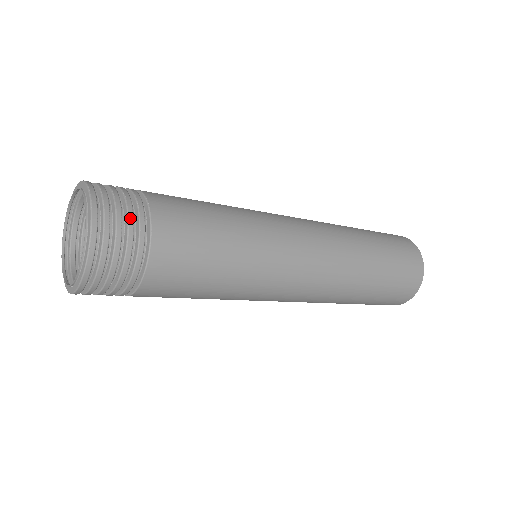
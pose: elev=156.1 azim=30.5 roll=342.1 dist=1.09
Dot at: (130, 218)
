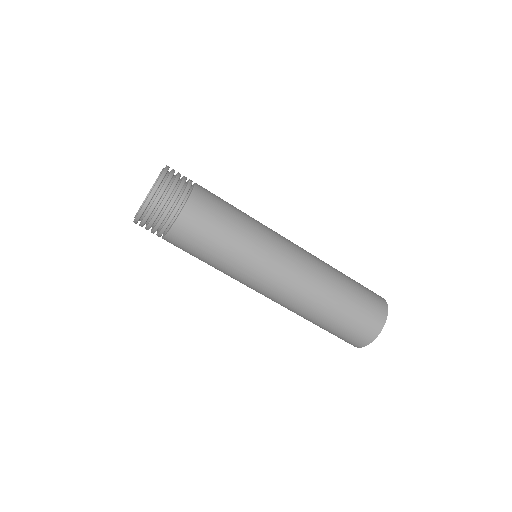
Dot at: occluded
